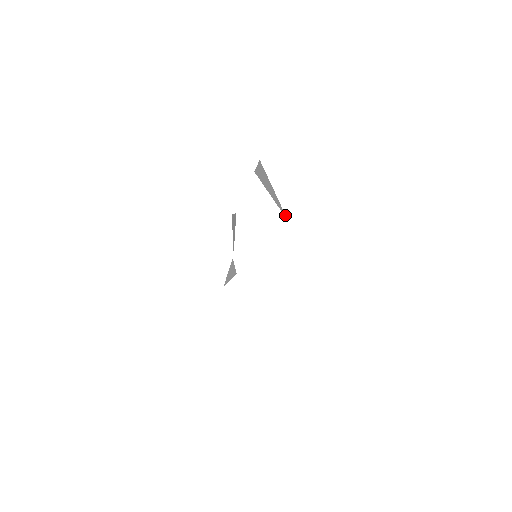
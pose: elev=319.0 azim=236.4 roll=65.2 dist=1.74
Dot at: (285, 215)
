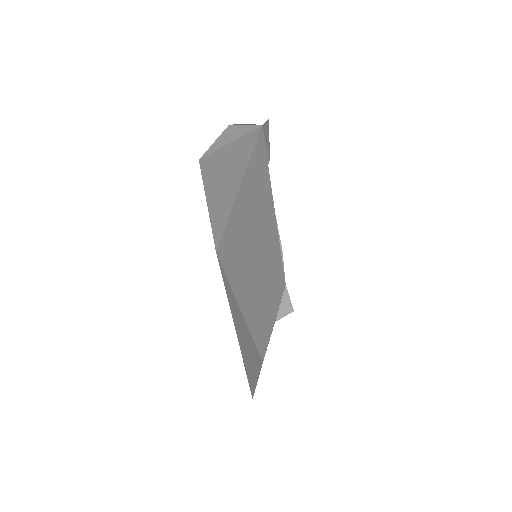
Dot at: (205, 156)
